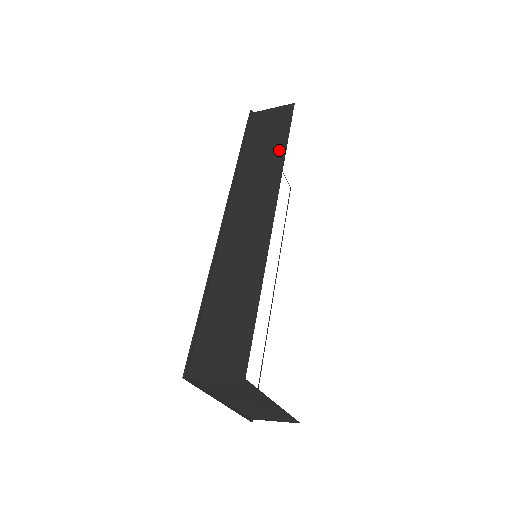
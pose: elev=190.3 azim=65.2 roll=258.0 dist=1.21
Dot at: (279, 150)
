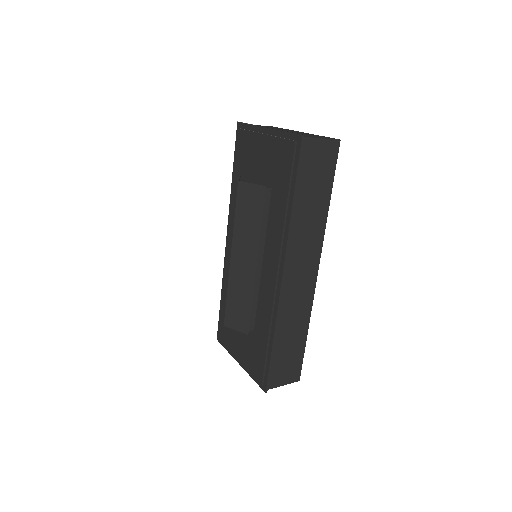
Dot at: (325, 204)
